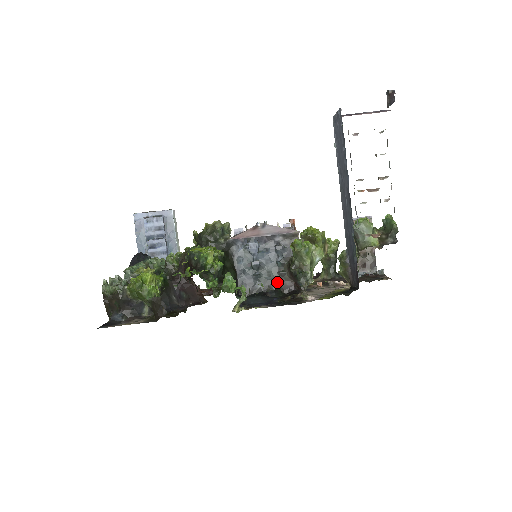
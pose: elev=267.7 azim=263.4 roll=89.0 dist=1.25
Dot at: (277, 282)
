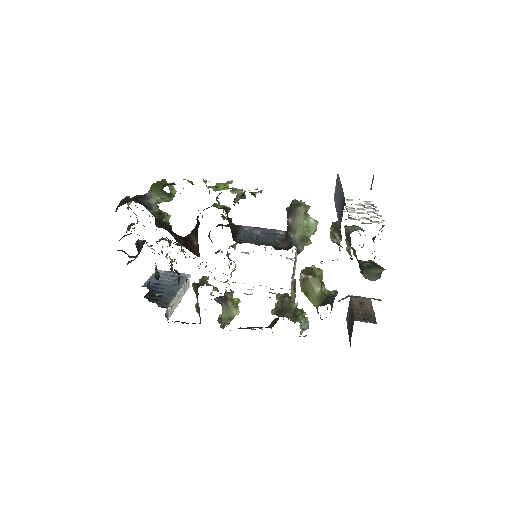
Dot at: (271, 245)
